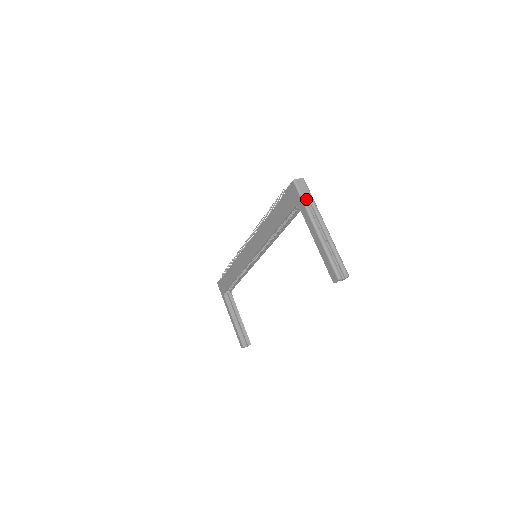
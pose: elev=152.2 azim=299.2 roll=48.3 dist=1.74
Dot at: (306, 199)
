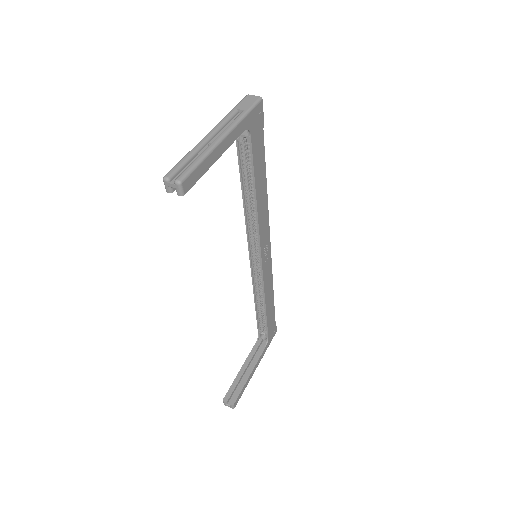
Dot at: (240, 113)
